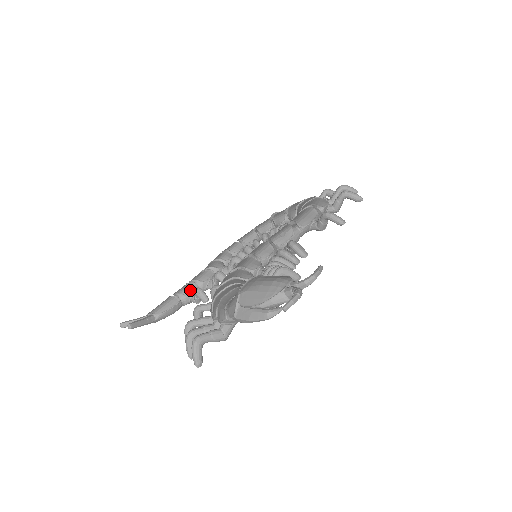
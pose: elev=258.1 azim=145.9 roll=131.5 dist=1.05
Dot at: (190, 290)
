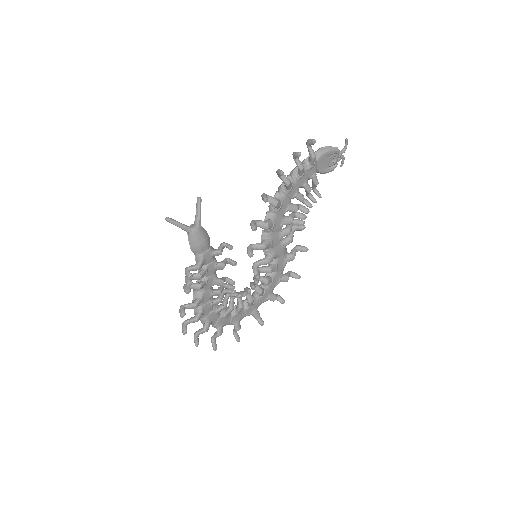
Dot at: occluded
